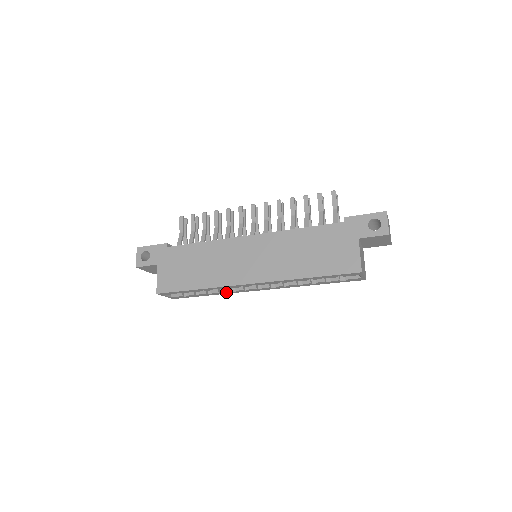
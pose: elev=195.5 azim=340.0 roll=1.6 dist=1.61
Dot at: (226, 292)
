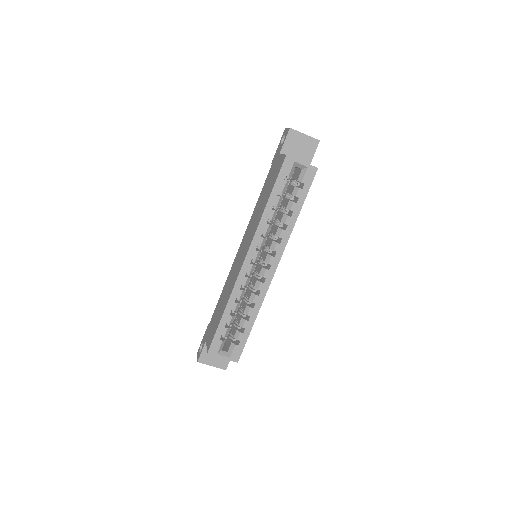
Dot at: (256, 302)
